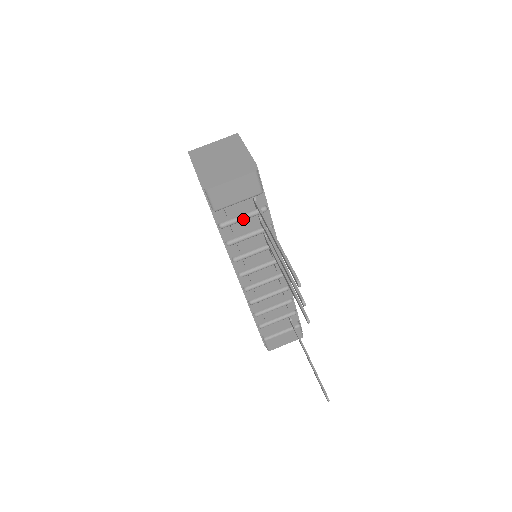
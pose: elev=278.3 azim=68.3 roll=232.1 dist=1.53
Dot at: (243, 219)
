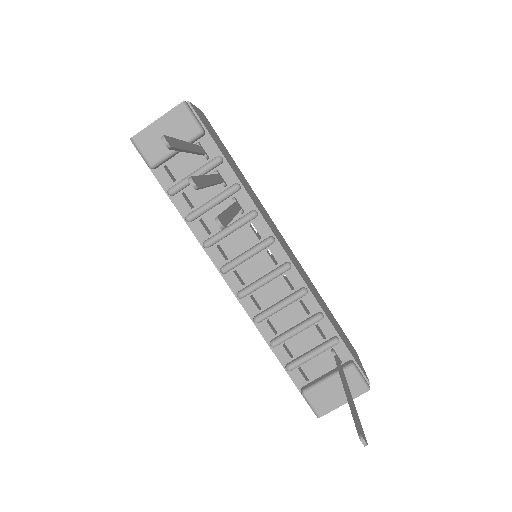
Dot at: occluded
